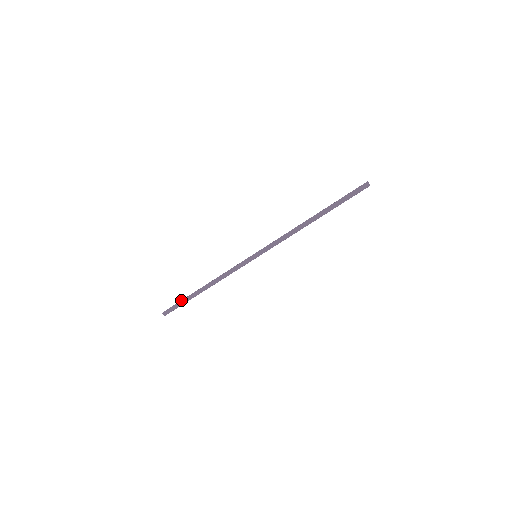
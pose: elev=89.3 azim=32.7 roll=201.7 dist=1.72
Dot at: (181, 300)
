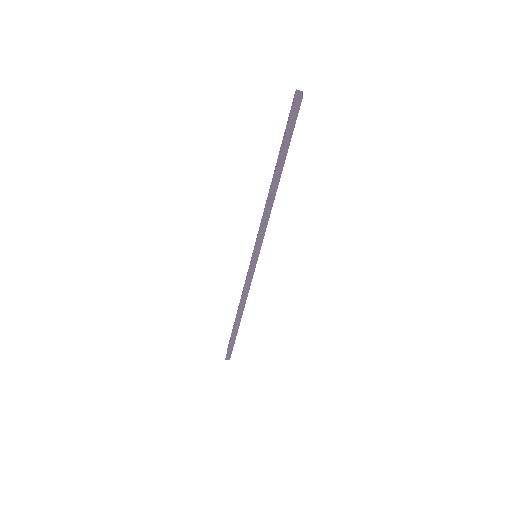
Dot at: (230, 340)
